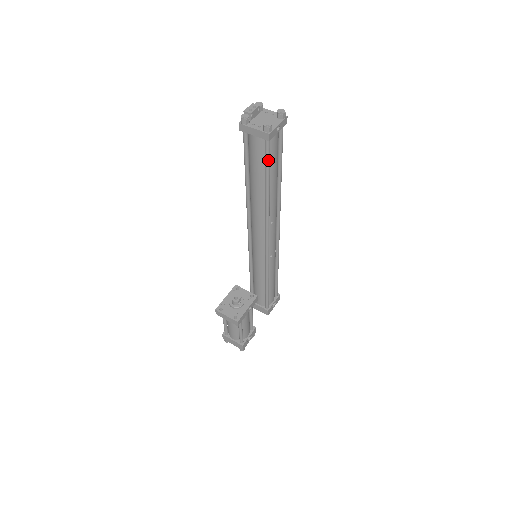
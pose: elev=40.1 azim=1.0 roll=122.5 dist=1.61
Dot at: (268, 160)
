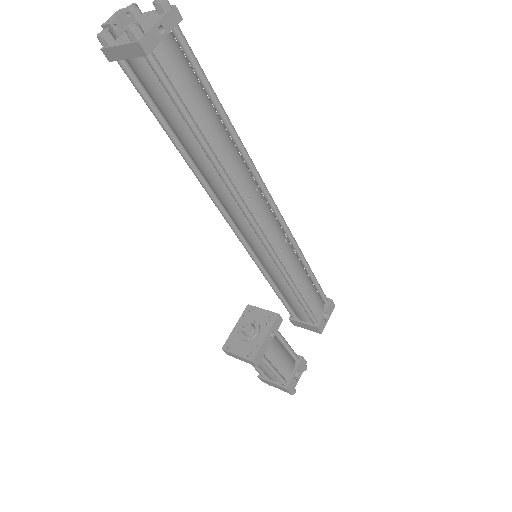
Dot at: (172, 94)
